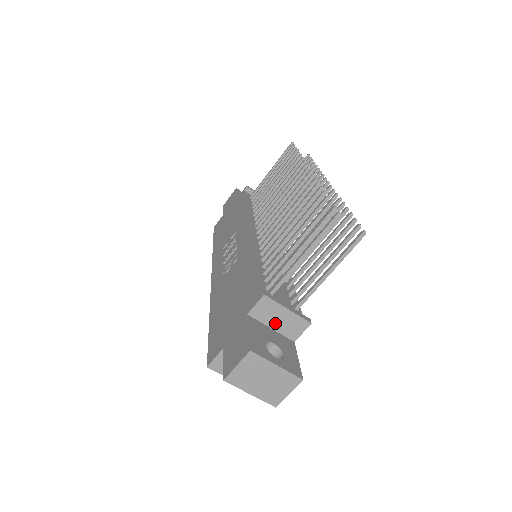
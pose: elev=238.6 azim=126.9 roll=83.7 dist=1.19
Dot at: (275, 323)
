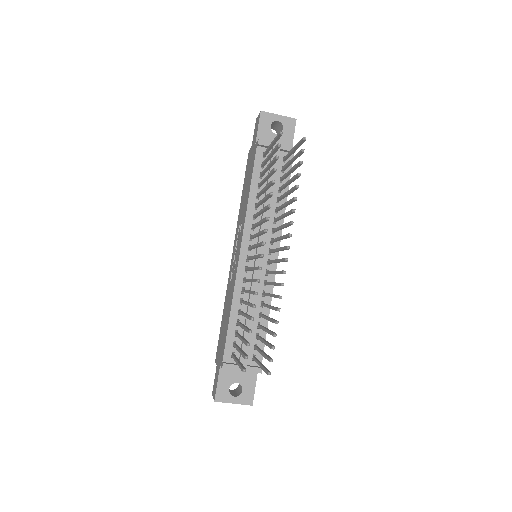
Dot at: occluded
